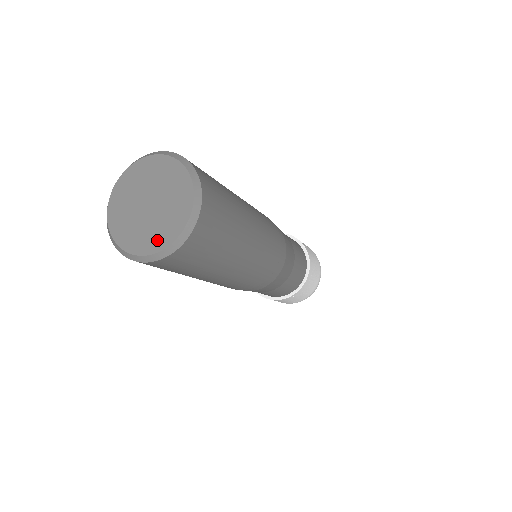
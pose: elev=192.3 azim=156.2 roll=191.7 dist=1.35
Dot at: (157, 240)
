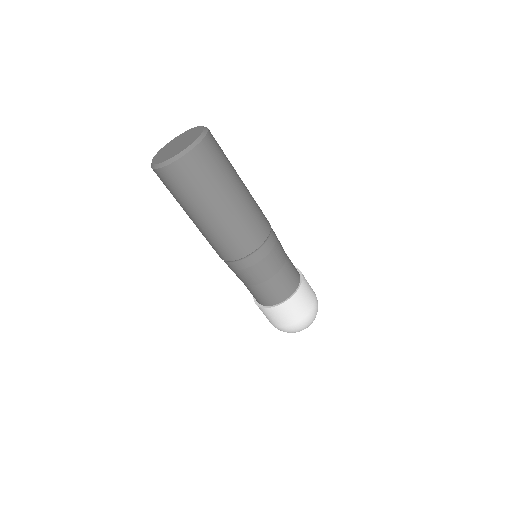
Dot at: (194, 137)
